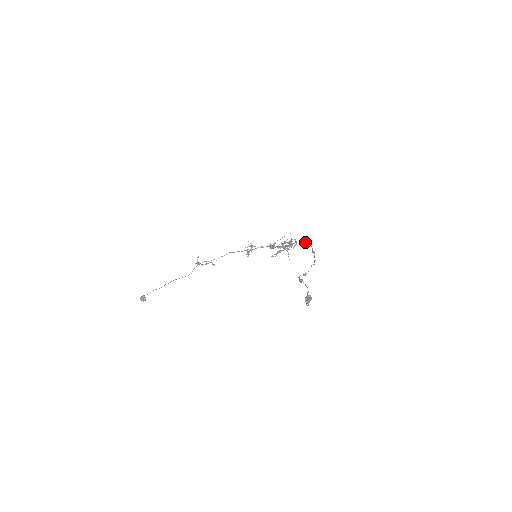
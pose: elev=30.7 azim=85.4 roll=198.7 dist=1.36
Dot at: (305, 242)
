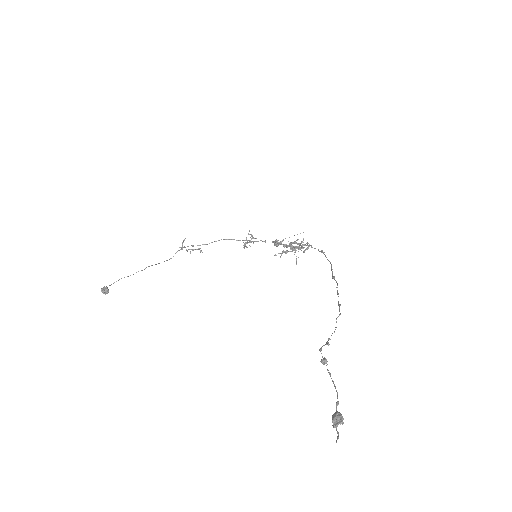
Dot at: (321, 251)
